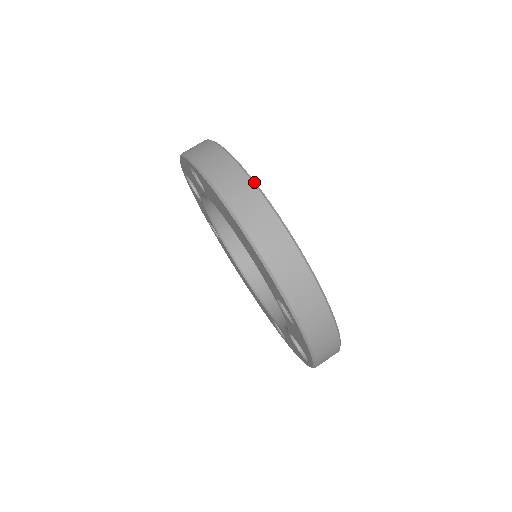
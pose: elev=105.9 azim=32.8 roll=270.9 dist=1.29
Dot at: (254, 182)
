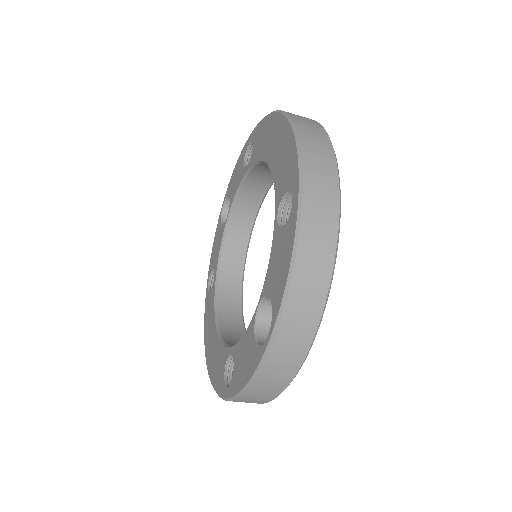
Dot at: occluded
